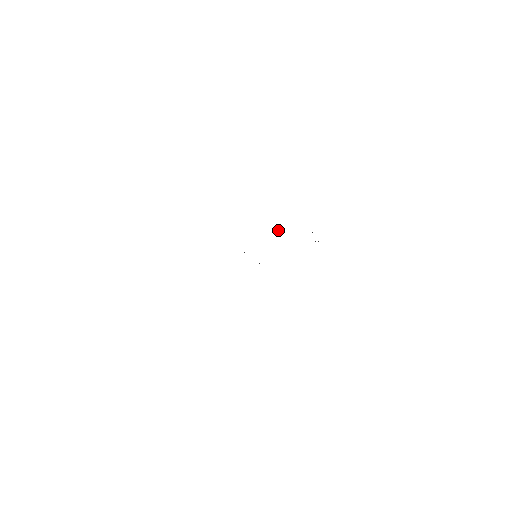
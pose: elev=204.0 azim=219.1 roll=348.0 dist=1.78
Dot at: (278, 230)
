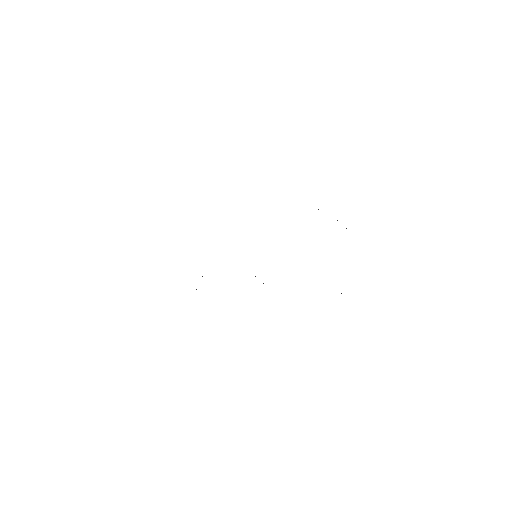
Dot at: occluded
